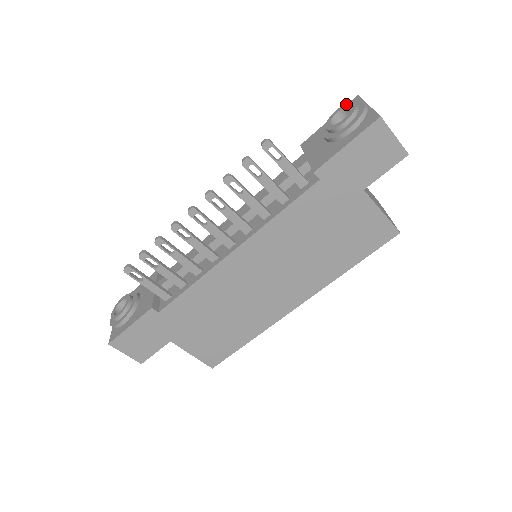
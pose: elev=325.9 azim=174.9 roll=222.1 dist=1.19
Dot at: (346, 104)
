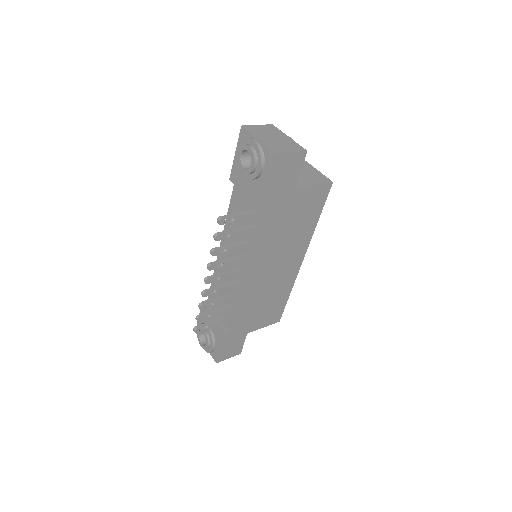
Dot at: (242, 147)
